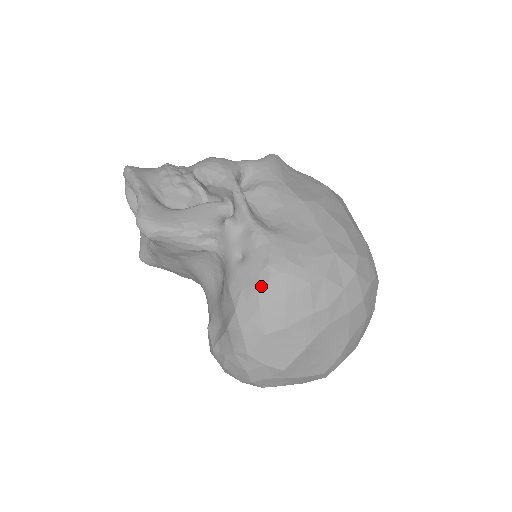
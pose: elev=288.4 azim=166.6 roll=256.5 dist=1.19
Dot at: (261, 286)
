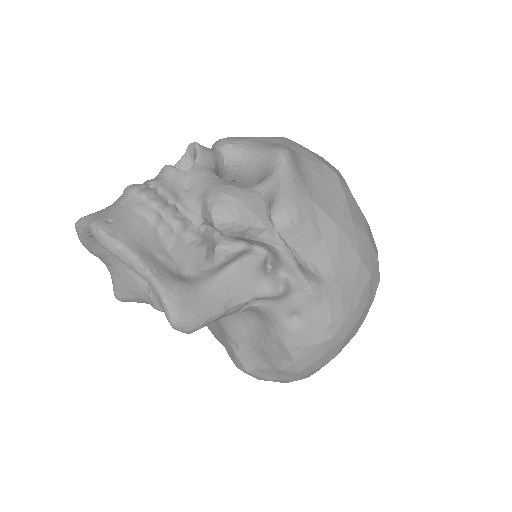
Dot at: (324, 343)
